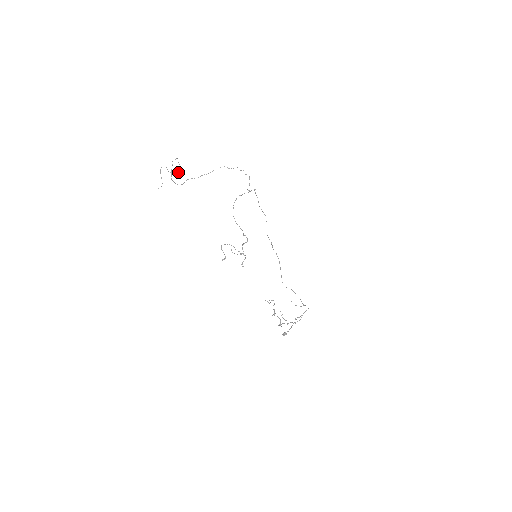
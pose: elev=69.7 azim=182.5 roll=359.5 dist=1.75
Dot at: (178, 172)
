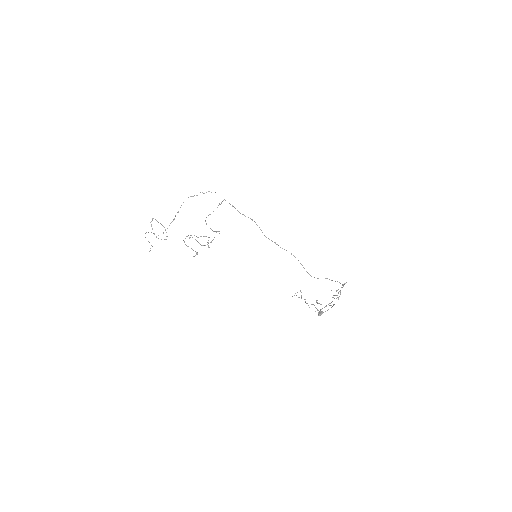
Dot at: occluded
